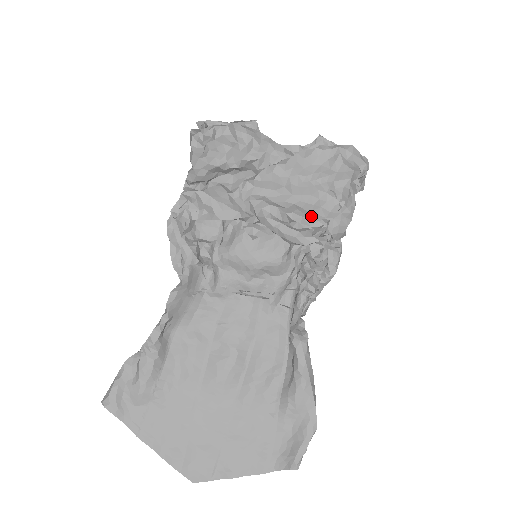
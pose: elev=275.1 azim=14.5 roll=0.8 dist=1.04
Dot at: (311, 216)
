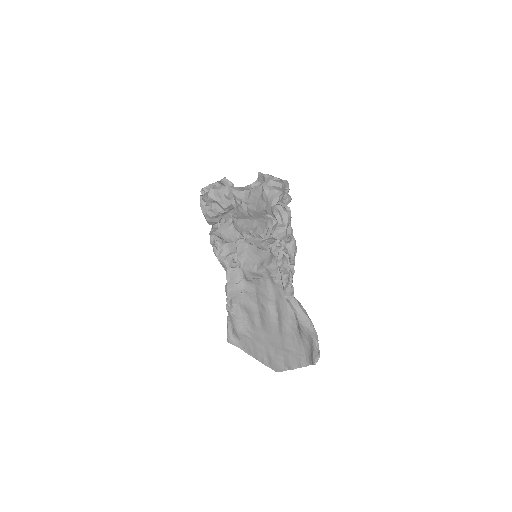
Dot at: (263, 233)
